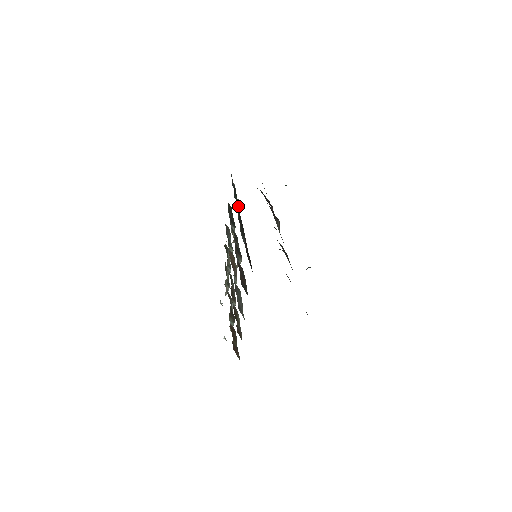
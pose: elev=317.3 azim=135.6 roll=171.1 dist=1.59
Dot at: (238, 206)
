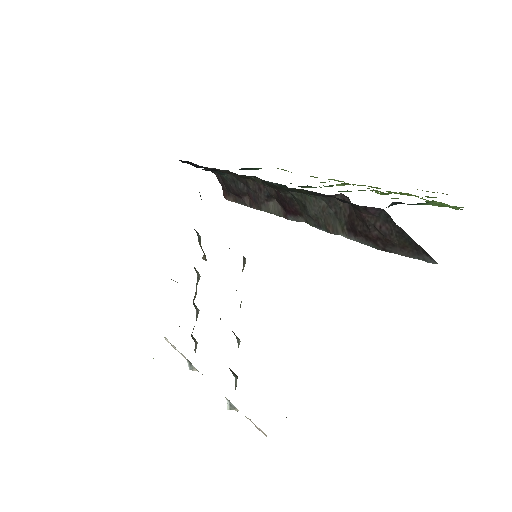
Dot at: occluded
